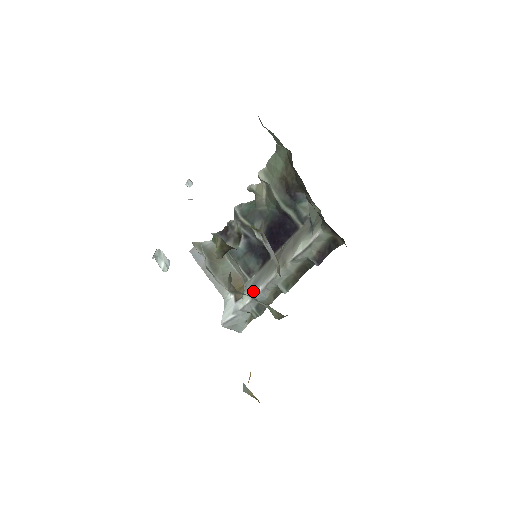
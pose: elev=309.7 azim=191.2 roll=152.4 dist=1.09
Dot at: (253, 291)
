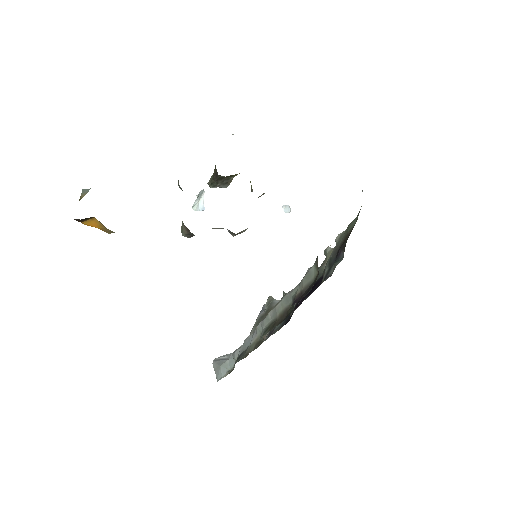
Dot at: occluded
